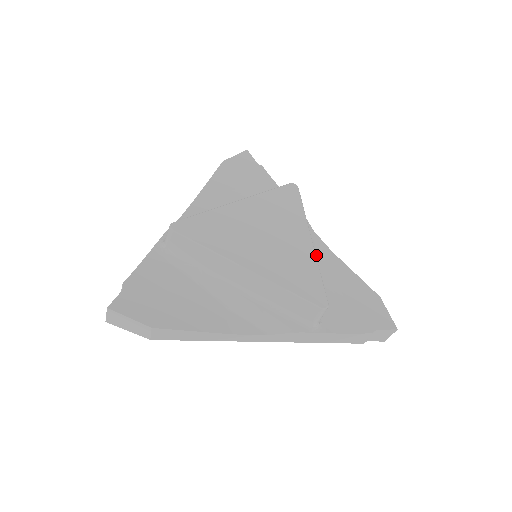
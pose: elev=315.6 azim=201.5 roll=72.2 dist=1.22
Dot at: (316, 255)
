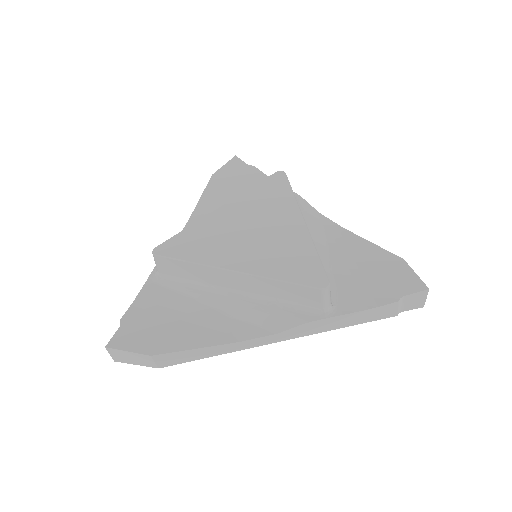
Dot at: (324, 236)
